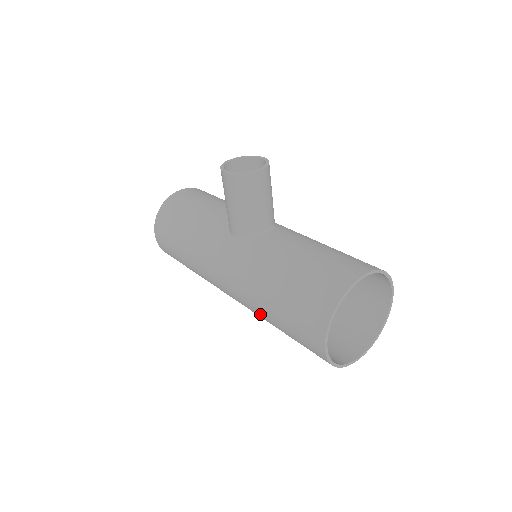
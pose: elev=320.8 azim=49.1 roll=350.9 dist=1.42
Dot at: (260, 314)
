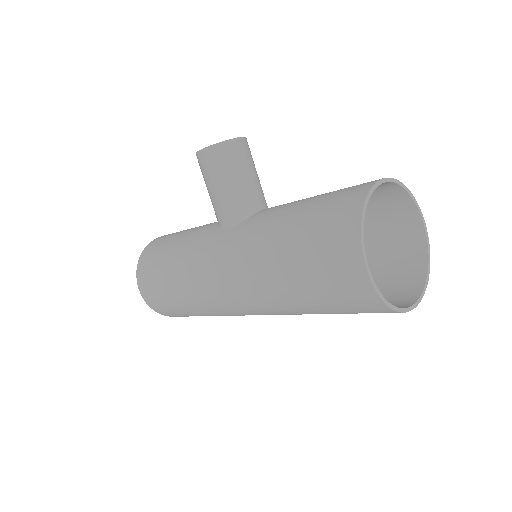
Dot at: (275, 294)
